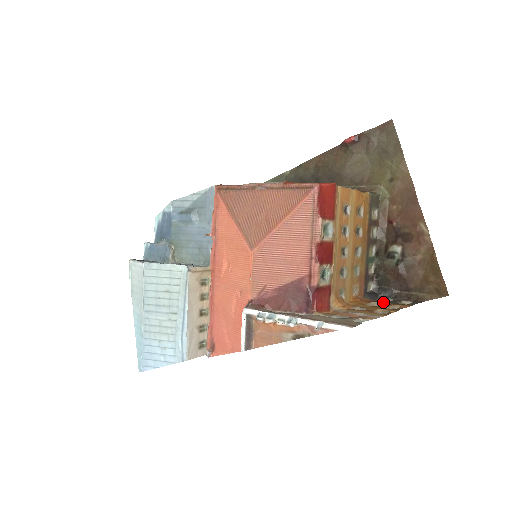
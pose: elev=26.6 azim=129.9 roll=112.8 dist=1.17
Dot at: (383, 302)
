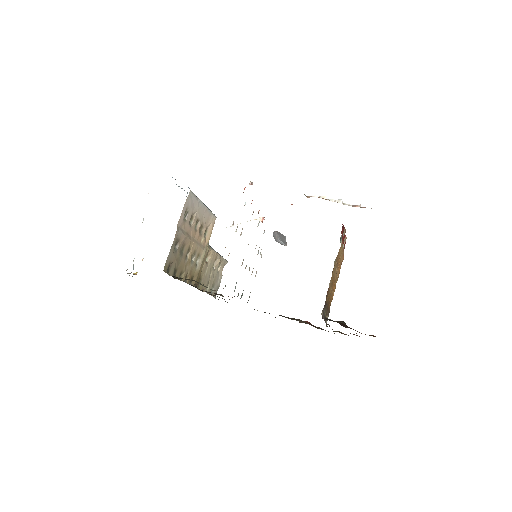
Dot at: occluded
